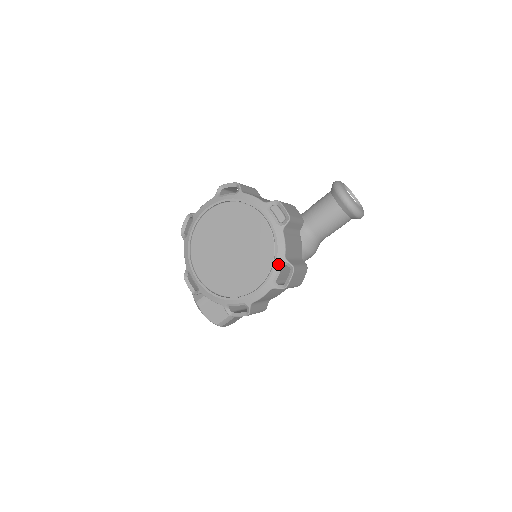
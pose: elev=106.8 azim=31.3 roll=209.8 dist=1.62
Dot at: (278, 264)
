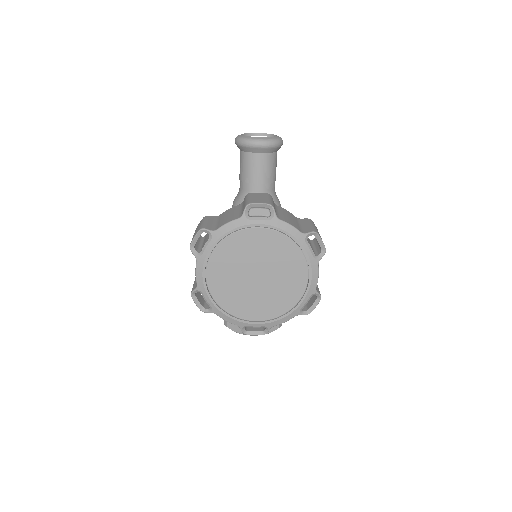
Dot at: (304, 243)
